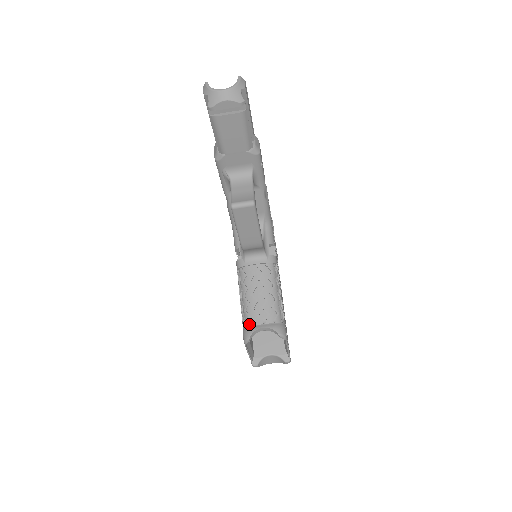
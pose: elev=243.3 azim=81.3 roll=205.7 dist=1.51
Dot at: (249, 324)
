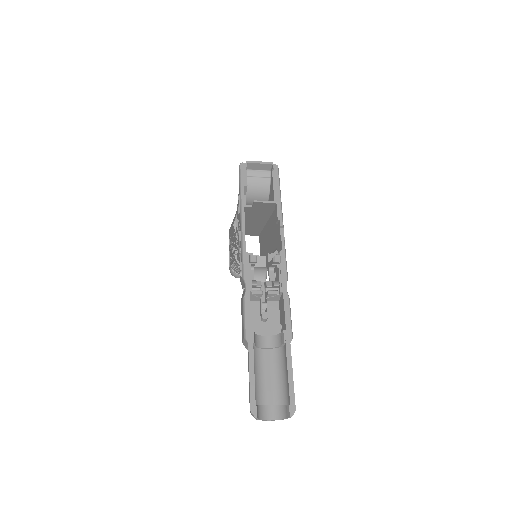
Dot at: (237, 273)
